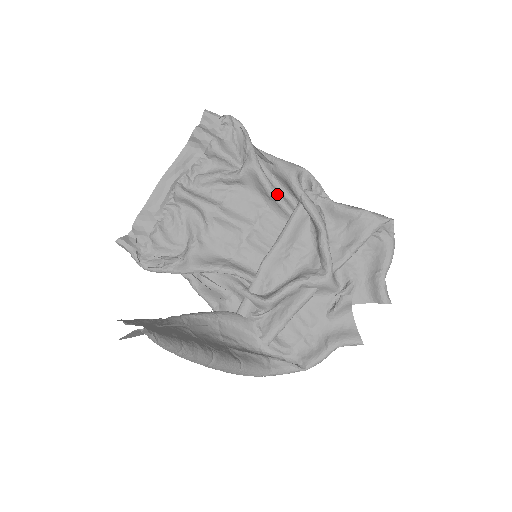
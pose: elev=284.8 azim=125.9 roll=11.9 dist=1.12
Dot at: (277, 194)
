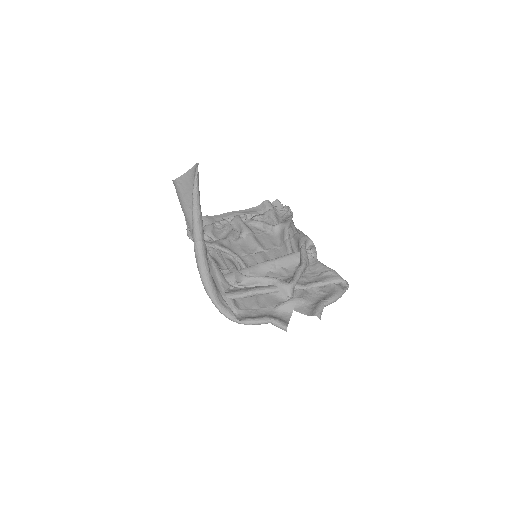
Dot at: (289, 241)
